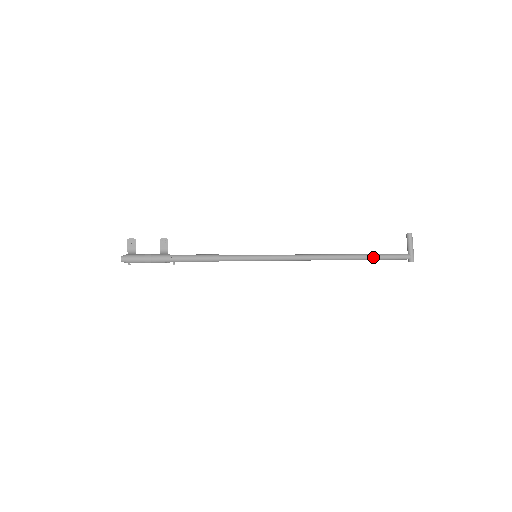
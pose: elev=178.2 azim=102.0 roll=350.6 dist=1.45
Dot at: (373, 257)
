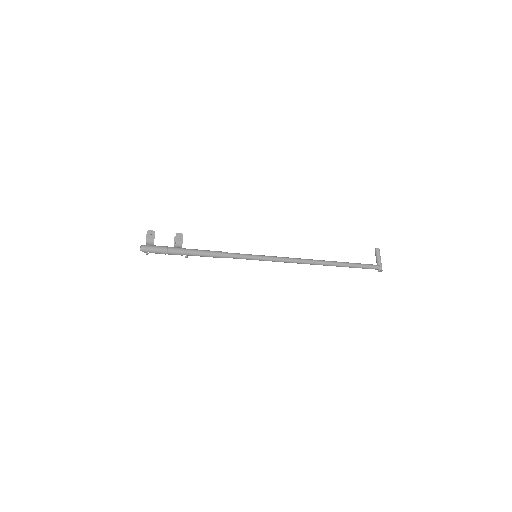
Dot at: (351, 265)
